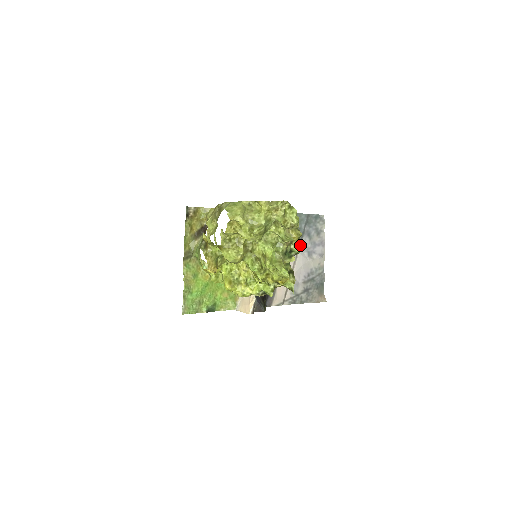
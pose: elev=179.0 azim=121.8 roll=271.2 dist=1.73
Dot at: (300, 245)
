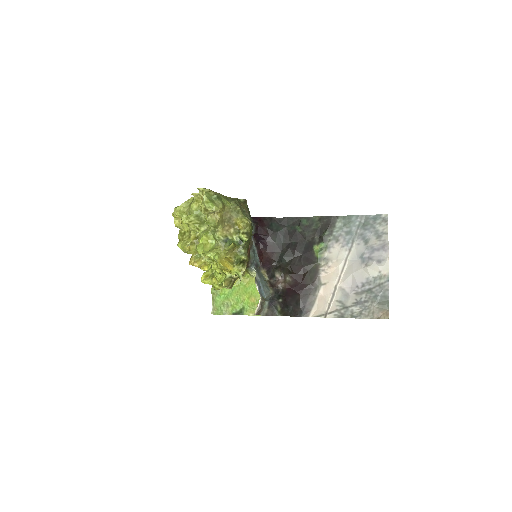
Dot at: (351, 251)
